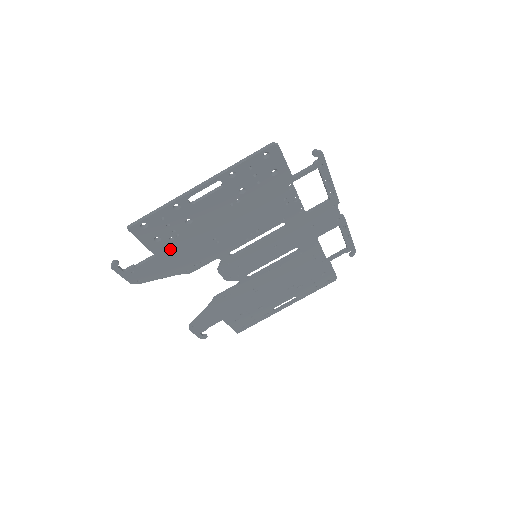
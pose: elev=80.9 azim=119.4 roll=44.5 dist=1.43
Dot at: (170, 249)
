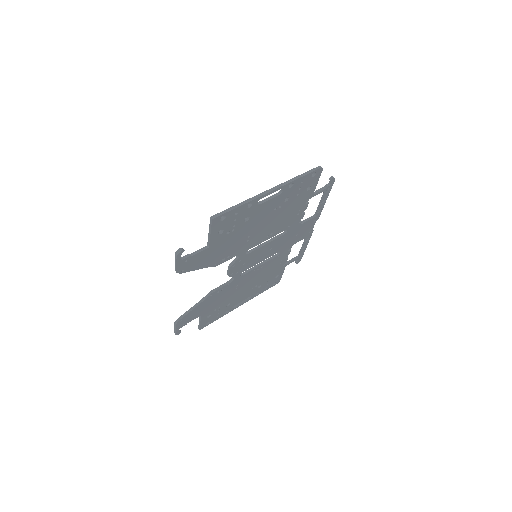
Dot at: (220, 242)
